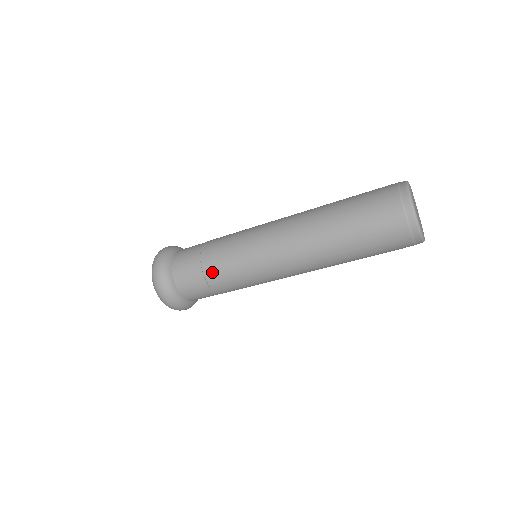
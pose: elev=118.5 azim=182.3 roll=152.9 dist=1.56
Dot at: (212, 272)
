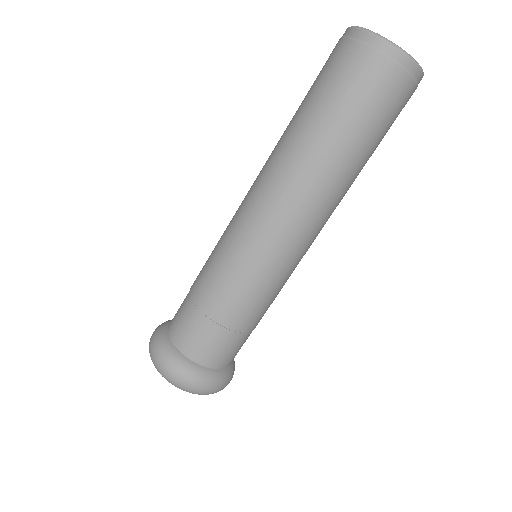
Dot at: (207, 299)
